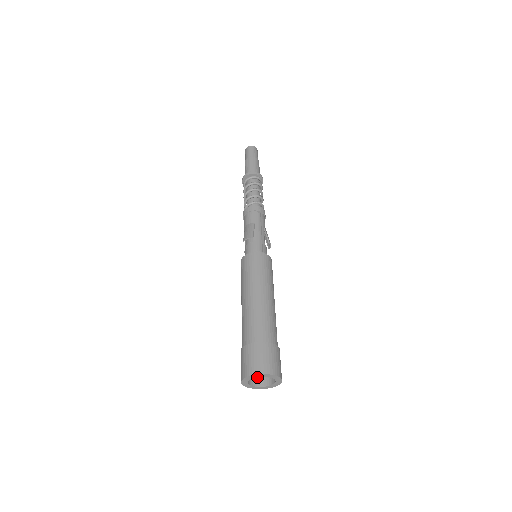
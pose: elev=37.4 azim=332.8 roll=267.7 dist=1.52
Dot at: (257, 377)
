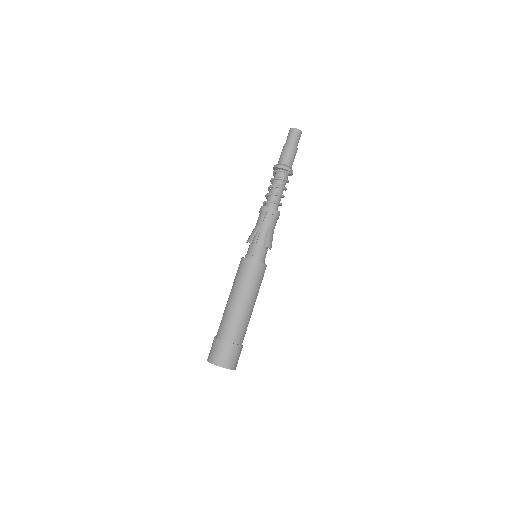
Dot at: occluded
